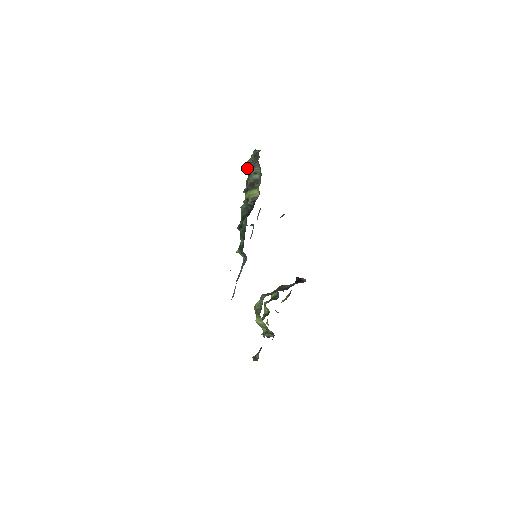
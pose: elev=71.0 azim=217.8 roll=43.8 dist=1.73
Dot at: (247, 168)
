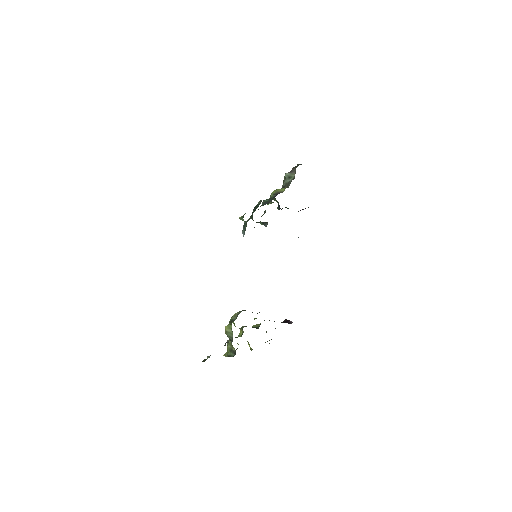
Dot at: occluded
